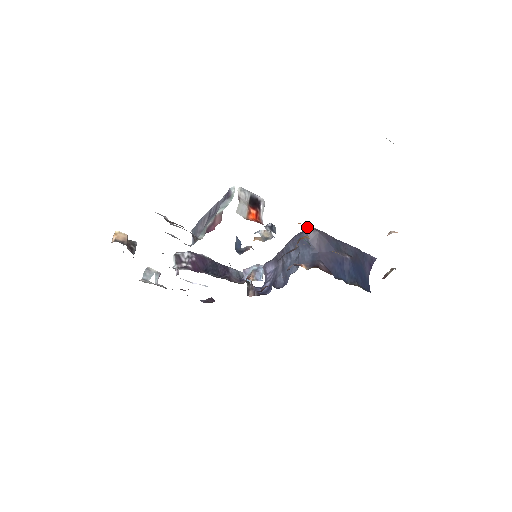
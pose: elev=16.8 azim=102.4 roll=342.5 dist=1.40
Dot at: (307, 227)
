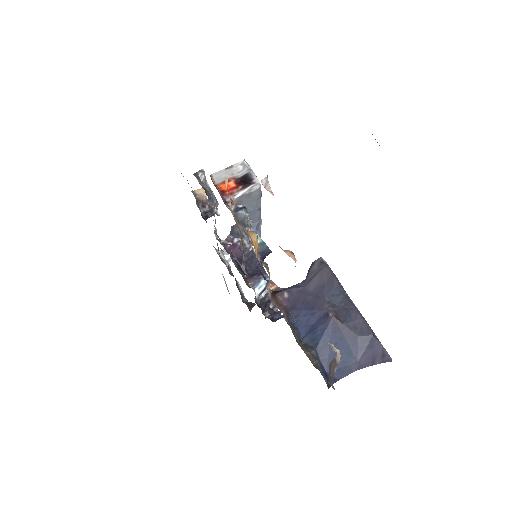
Dot at: (320, 257)
